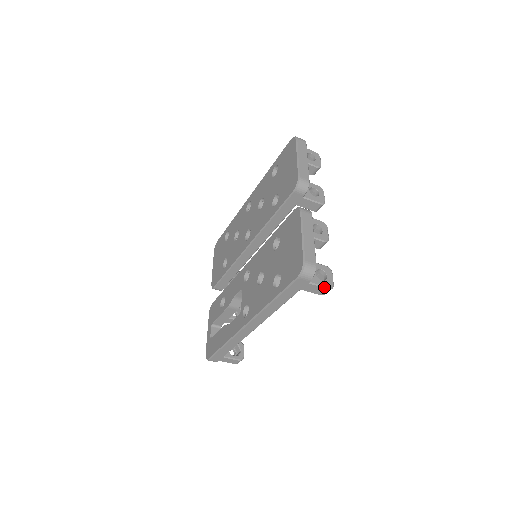
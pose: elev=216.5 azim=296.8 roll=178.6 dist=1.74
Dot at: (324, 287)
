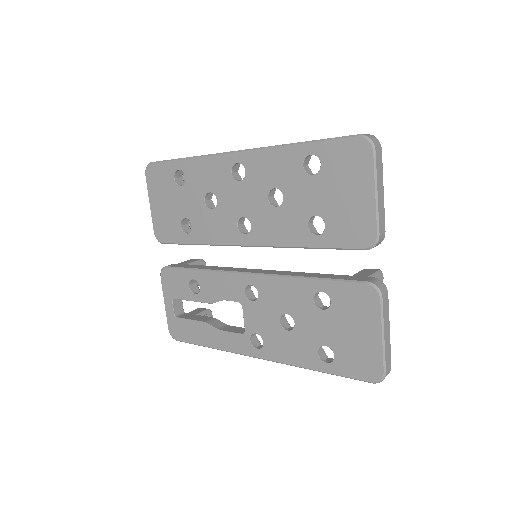
Dot at: occluded
